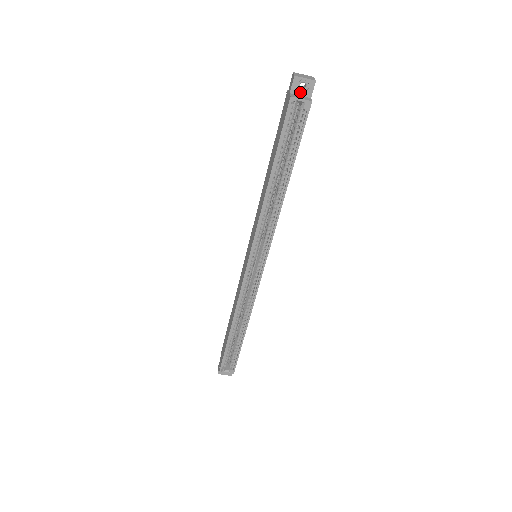
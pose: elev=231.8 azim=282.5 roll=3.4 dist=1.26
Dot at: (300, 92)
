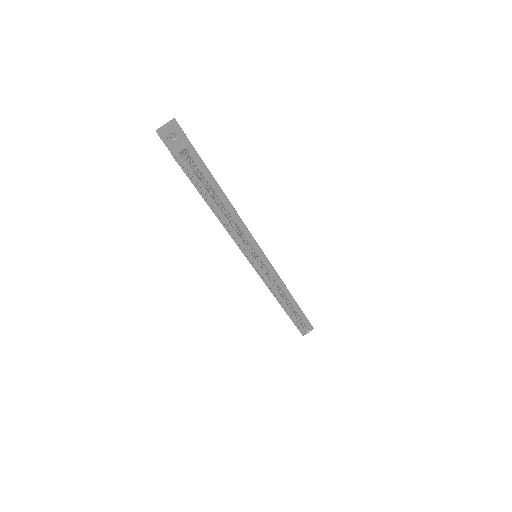
Dot at: (175, 142)
